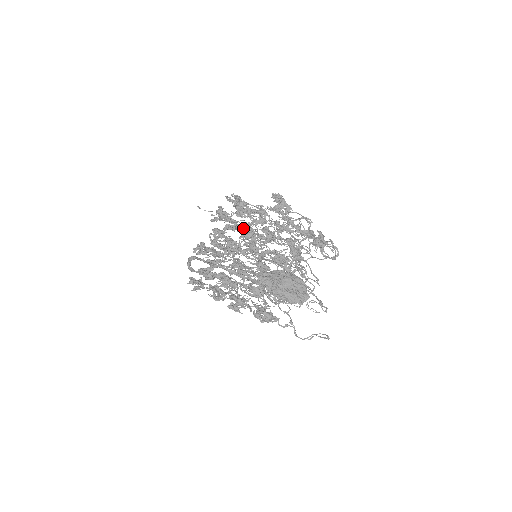
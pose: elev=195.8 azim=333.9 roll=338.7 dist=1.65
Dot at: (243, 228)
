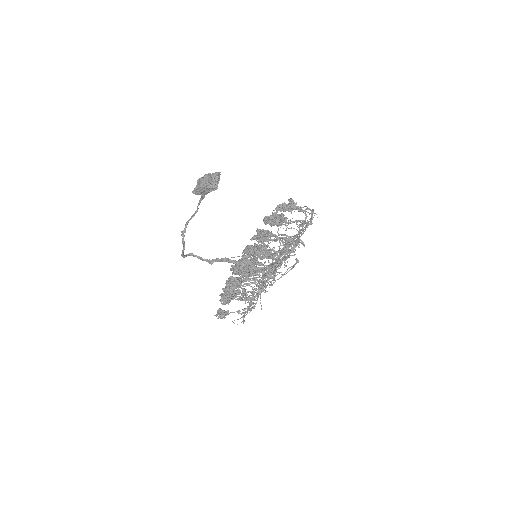
Dot at: occluded
